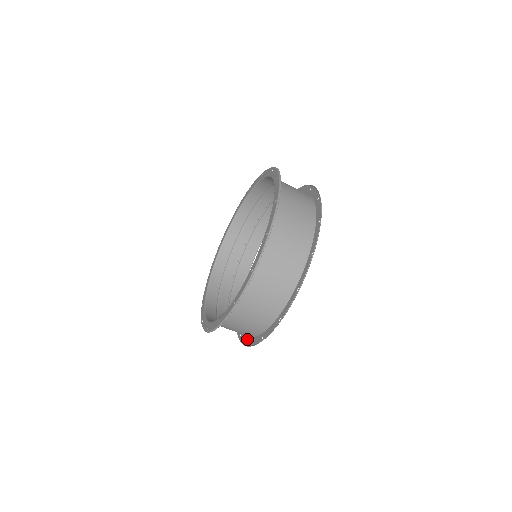
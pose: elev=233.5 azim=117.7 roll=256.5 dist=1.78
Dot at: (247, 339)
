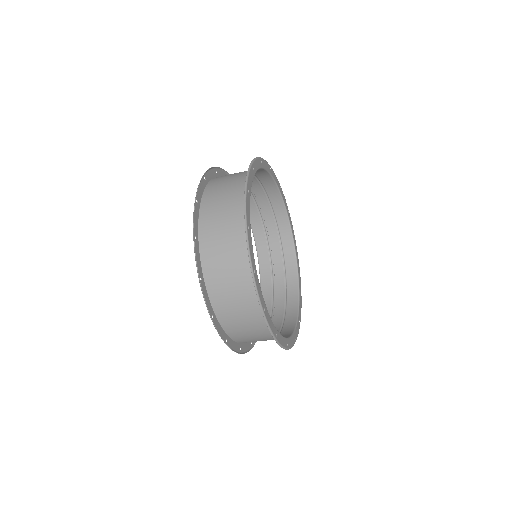
Dot at: (295, 334)
